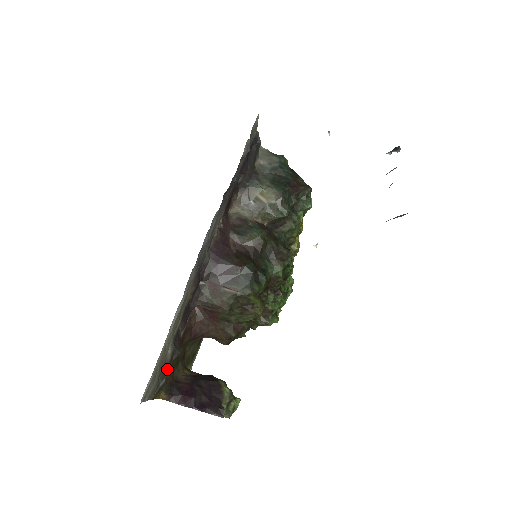
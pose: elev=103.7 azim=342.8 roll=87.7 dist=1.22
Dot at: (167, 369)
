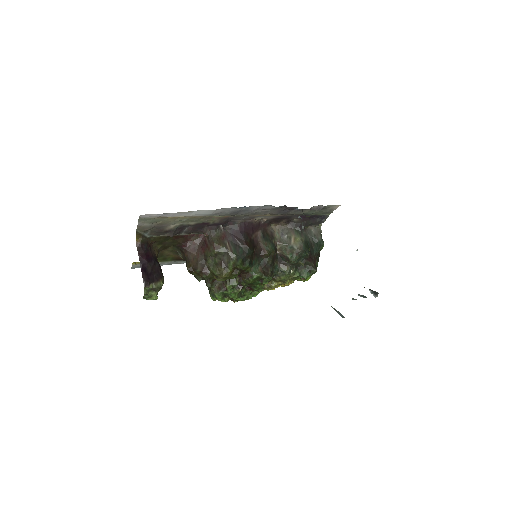
Dot at: (159, 232)
